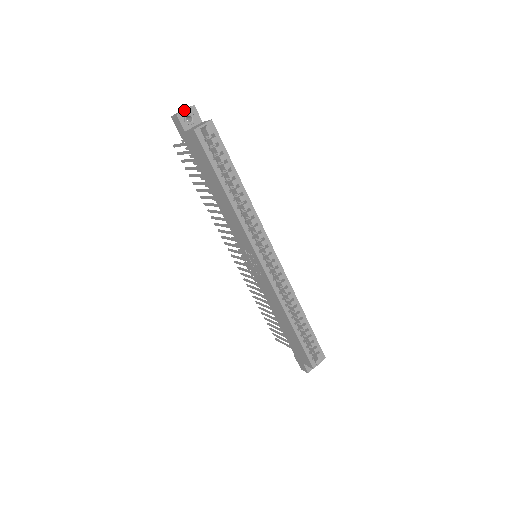
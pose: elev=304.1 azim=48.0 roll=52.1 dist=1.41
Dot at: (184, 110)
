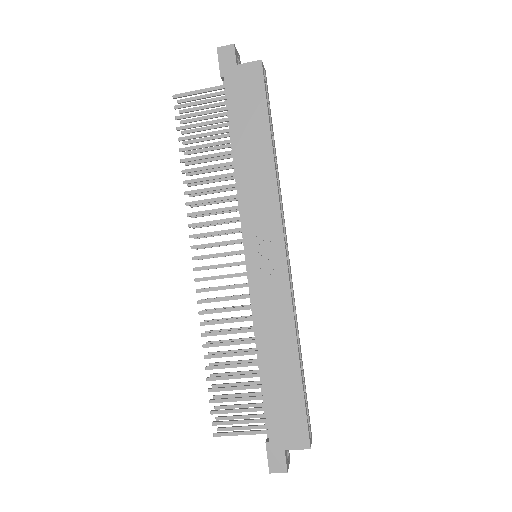
Dot at: (236, 49)
